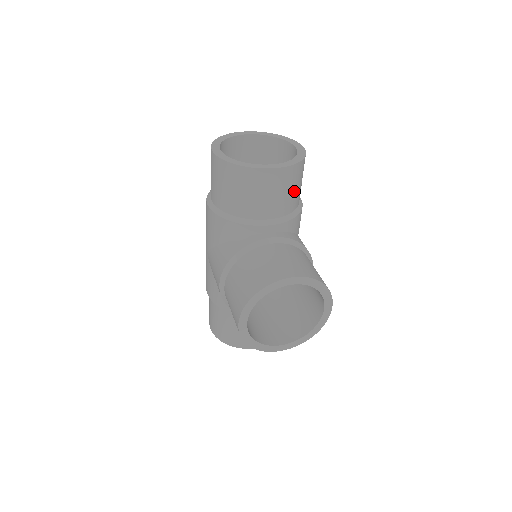
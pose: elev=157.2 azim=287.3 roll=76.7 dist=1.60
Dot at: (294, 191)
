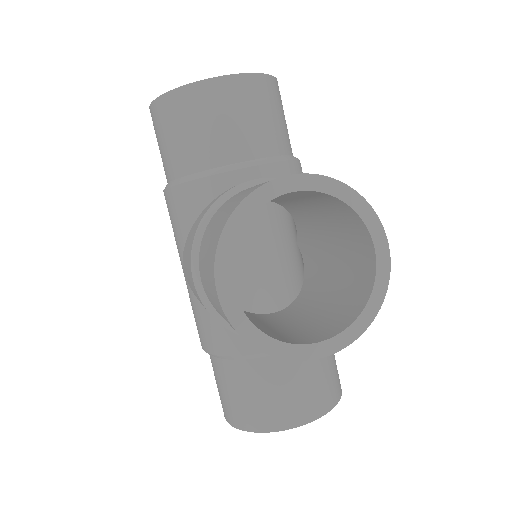
Dot at: (273, 120)
